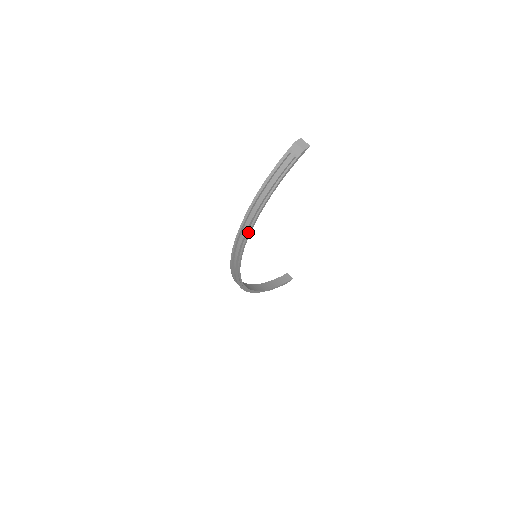
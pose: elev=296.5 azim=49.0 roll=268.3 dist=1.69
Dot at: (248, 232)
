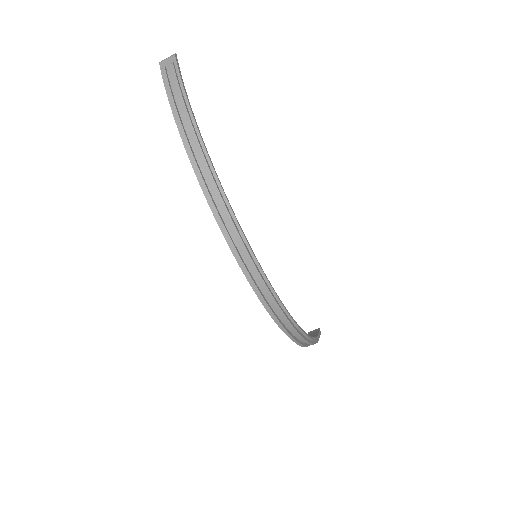
Dot at: (214, 175)
